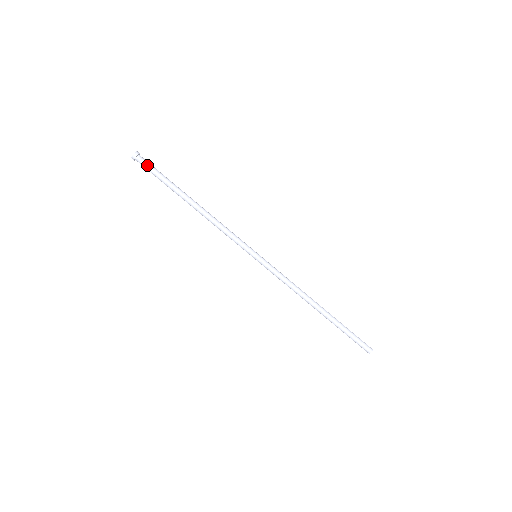
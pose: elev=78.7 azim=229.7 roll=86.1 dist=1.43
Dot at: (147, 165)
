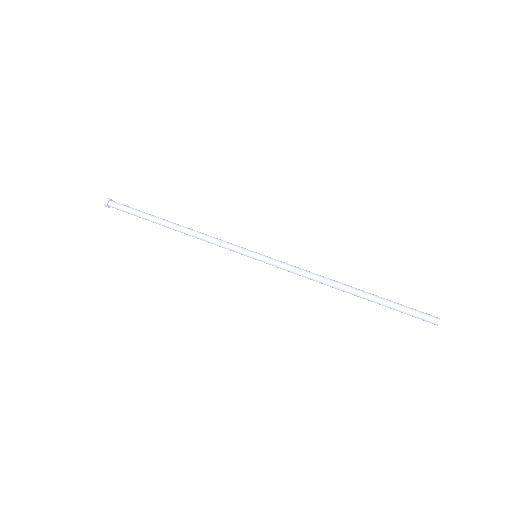
Dot at: (122, 204)
